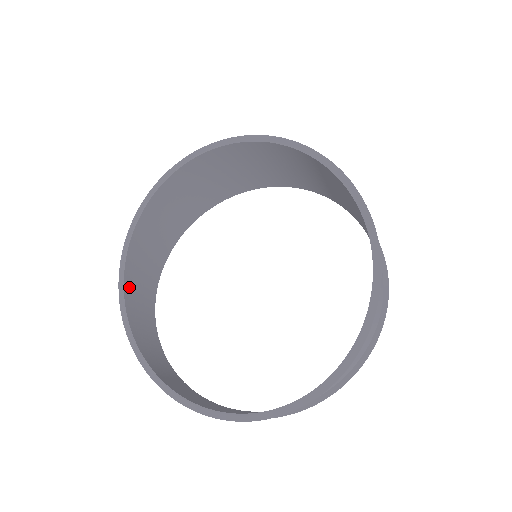
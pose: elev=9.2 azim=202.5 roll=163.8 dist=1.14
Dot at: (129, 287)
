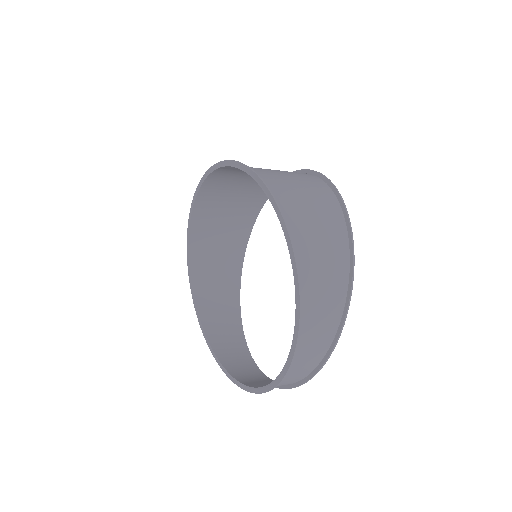
Dot at: (209, 326)
